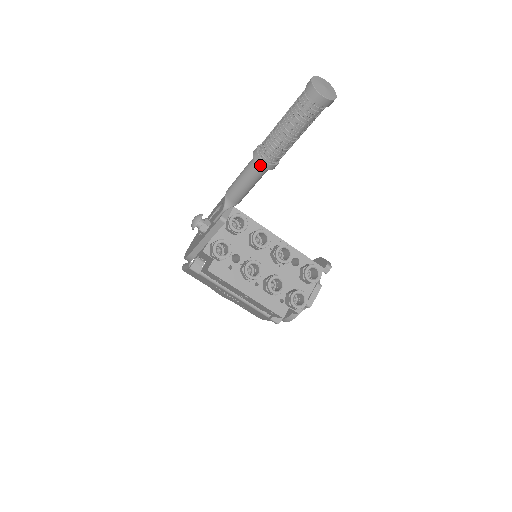
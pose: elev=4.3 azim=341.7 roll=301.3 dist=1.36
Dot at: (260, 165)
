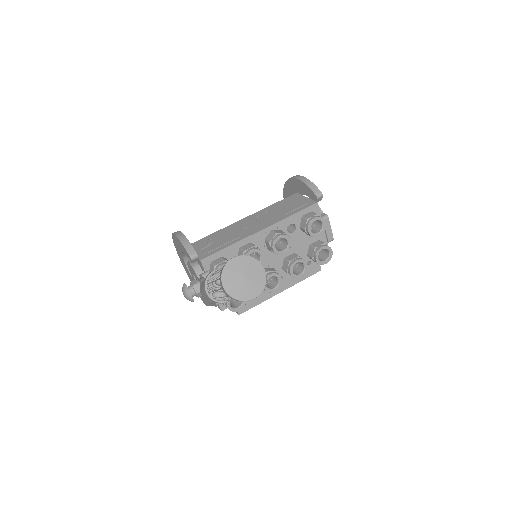
Dot at: occluded
